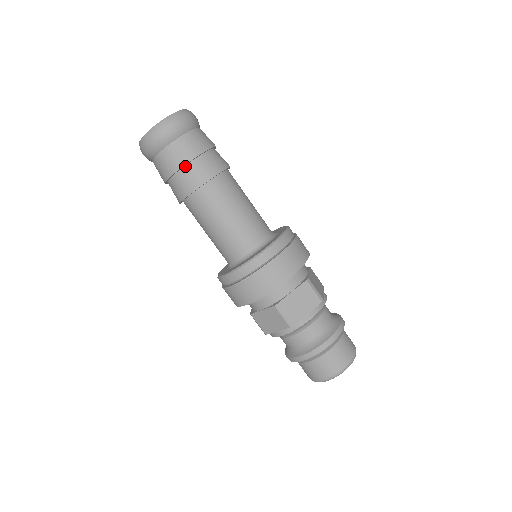
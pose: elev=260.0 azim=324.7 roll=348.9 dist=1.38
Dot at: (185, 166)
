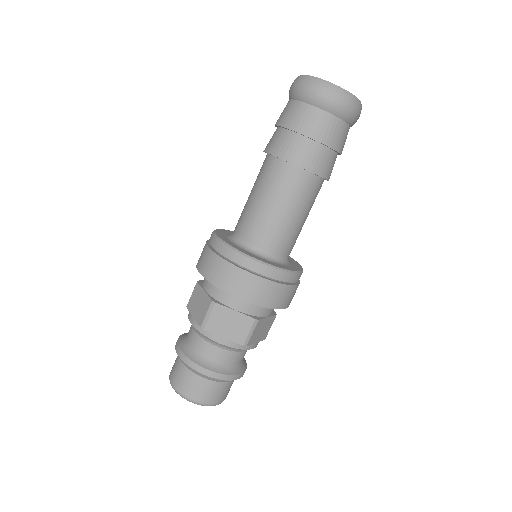
Dot at: (330, 149)
